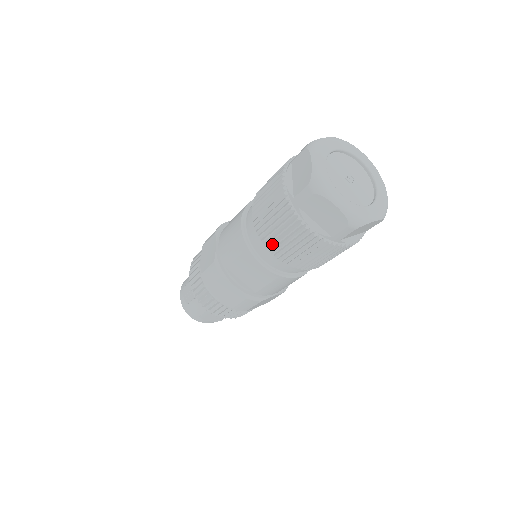
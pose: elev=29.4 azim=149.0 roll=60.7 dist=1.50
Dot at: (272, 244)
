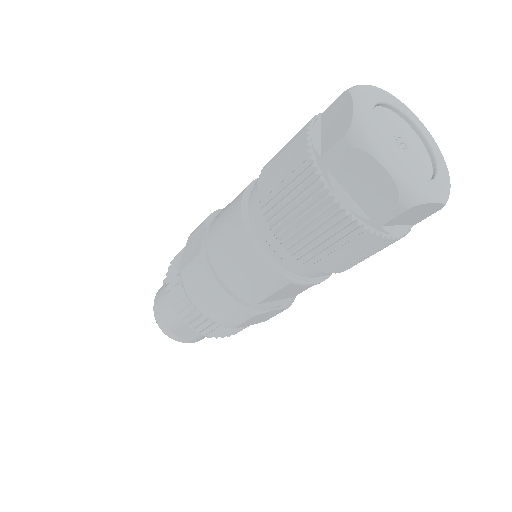
Dot at: (335, 267)
